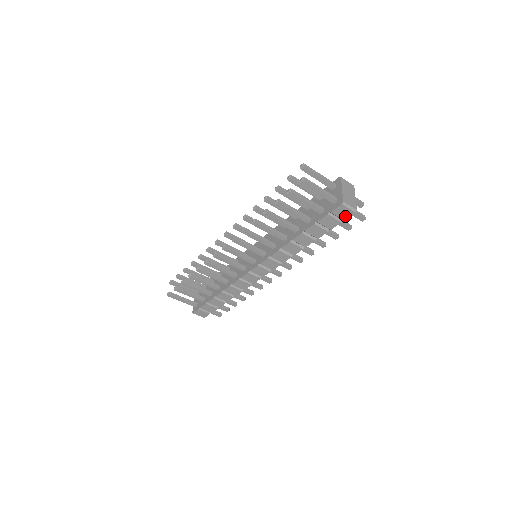
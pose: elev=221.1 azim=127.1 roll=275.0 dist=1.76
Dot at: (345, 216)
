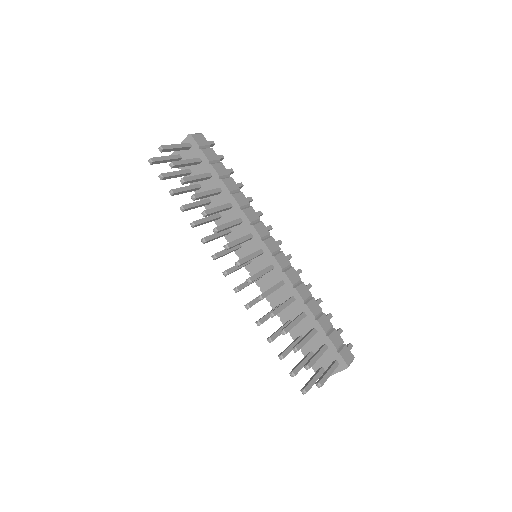
Dot at: occluded
